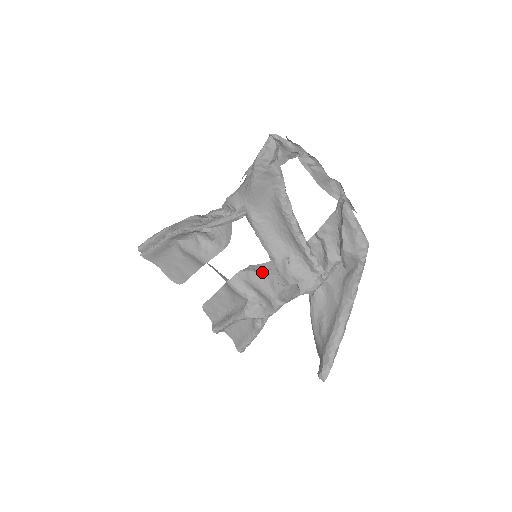
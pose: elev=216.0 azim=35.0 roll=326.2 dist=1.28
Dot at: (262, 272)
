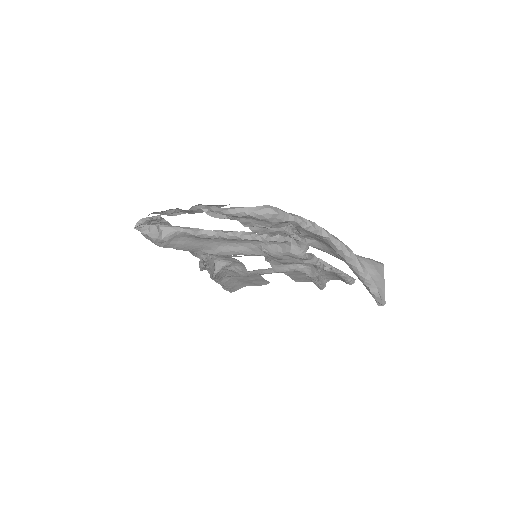
Dot at: occluded
